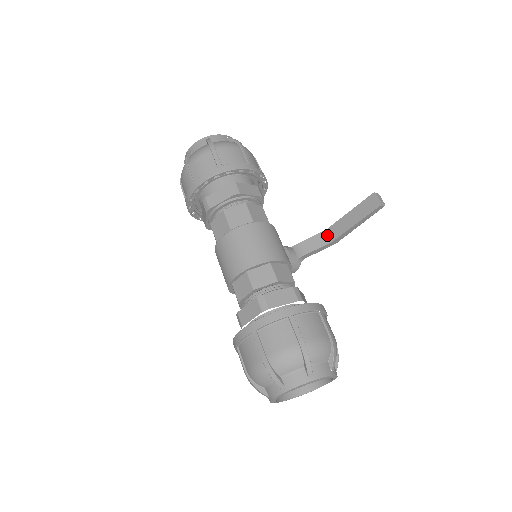
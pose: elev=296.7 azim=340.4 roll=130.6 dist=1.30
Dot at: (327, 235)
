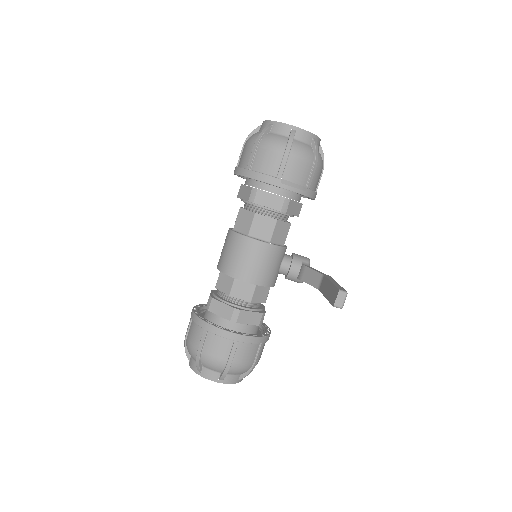
Dot at: (321, 280)
